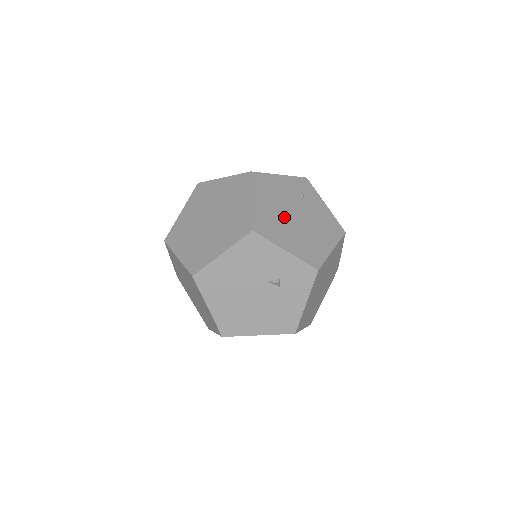
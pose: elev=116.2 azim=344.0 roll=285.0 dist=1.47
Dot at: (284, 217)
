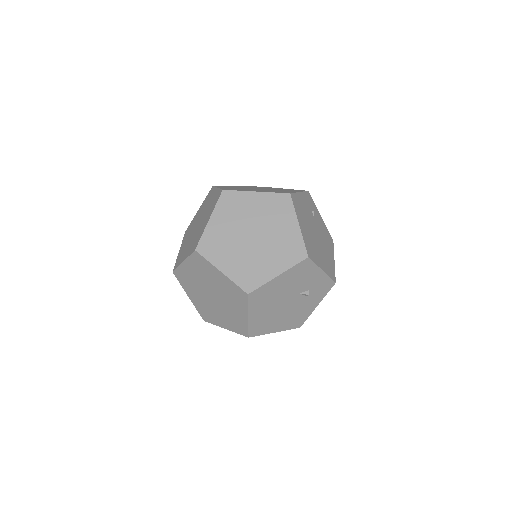
Dot at: (313, 237)
